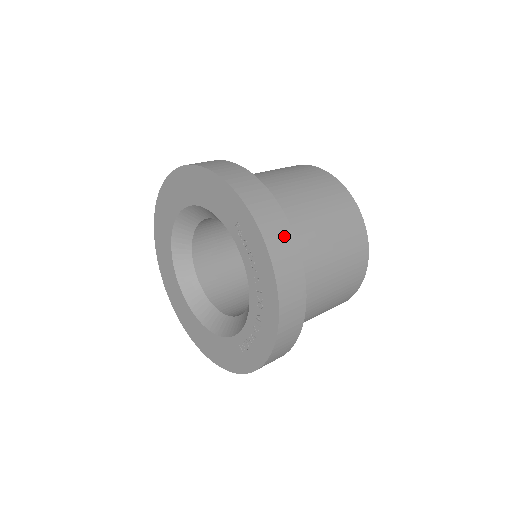
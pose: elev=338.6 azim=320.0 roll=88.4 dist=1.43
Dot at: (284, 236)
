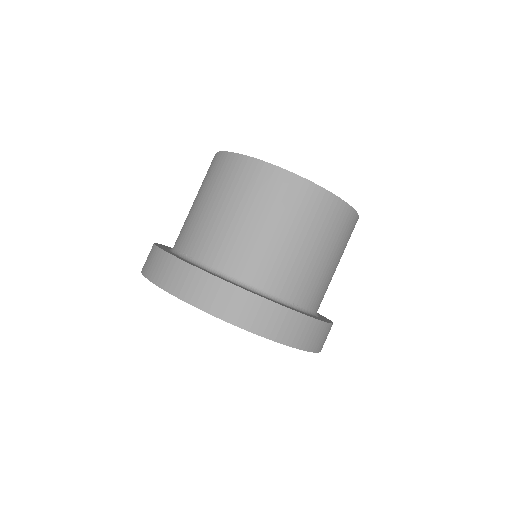
Dot at: (286, 320)
